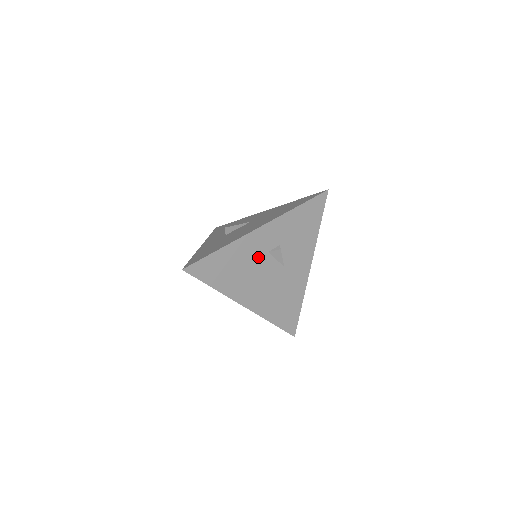
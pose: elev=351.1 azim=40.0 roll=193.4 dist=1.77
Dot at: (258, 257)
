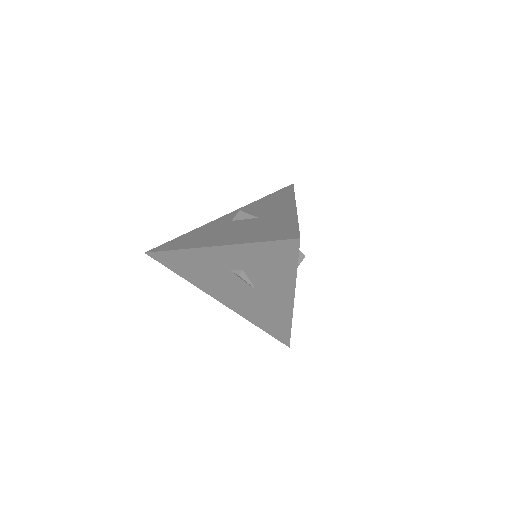
Dot at: (220, 270)
